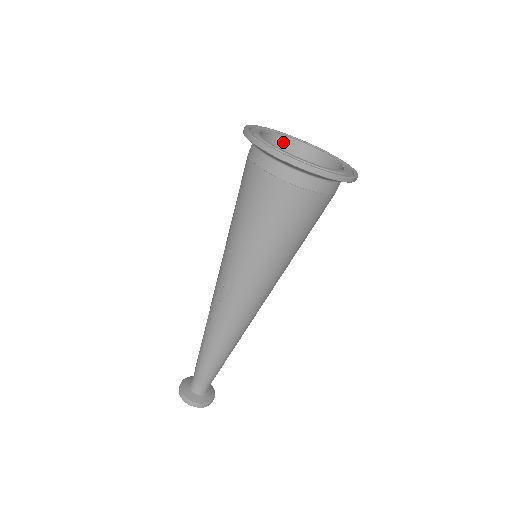
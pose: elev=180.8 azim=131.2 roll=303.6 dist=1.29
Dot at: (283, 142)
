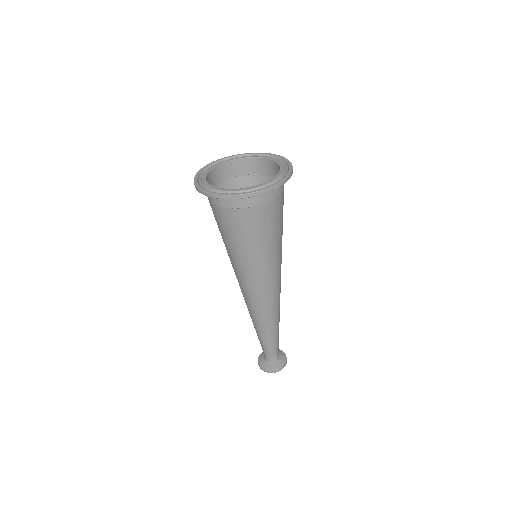
Dot at: (244, 163)
